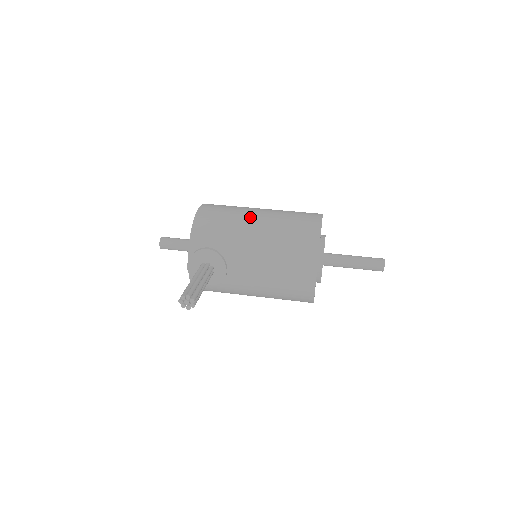
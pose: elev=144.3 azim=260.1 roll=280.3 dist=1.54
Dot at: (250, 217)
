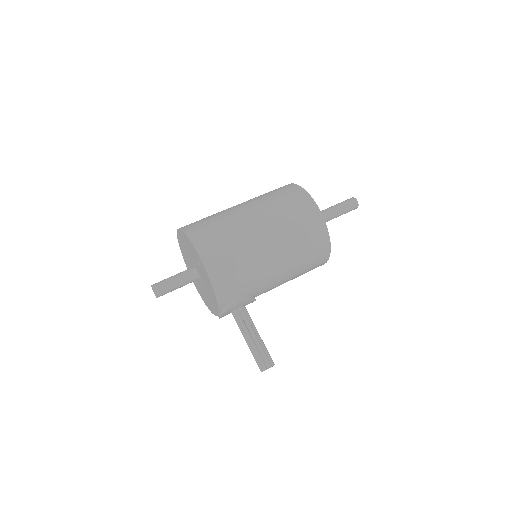
Dot at: (261, 248)
